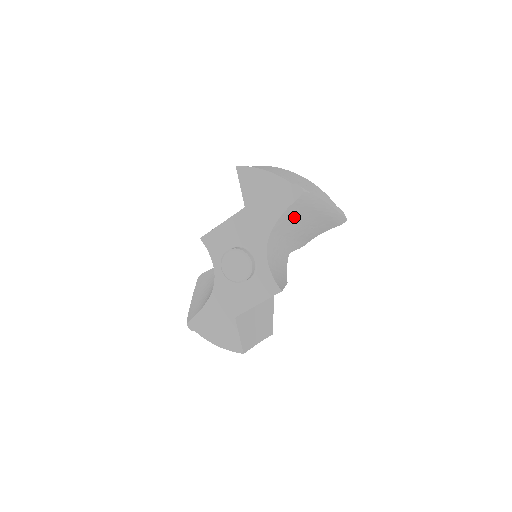
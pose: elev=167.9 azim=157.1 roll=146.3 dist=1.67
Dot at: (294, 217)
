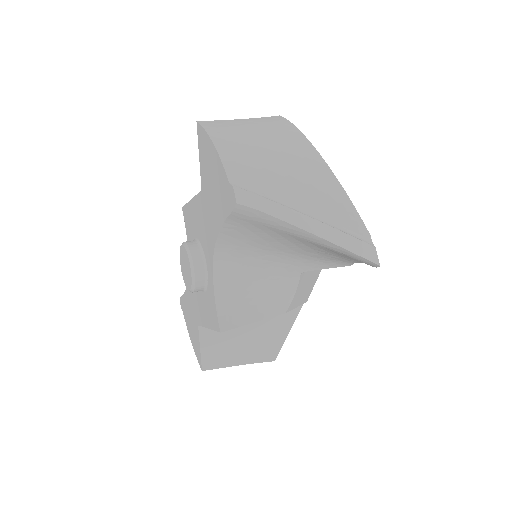
Dot at: (257, 233)
